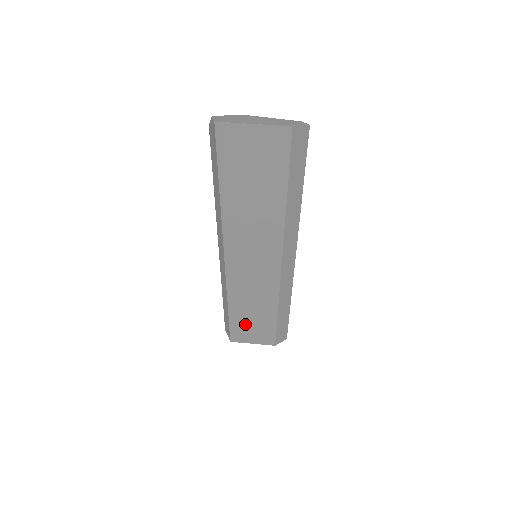
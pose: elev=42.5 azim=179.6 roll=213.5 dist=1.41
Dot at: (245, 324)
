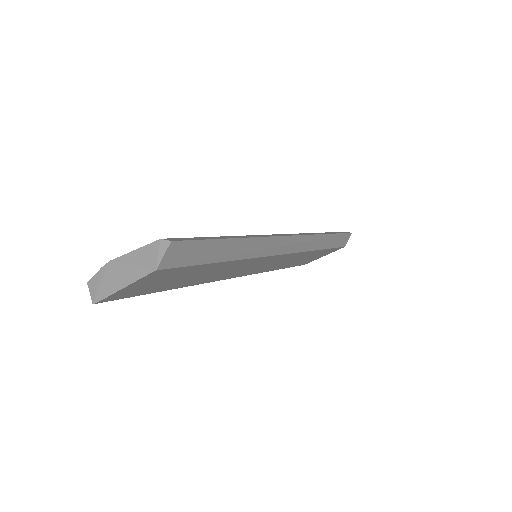
Dot at: (302, 261)
